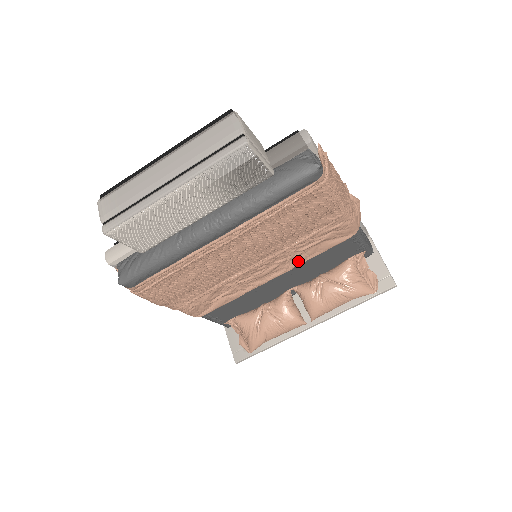
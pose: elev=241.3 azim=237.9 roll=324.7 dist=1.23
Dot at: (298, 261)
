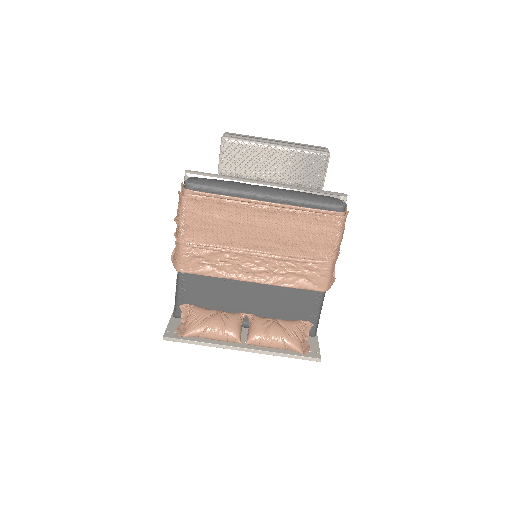
Dot at: (278, 280)
